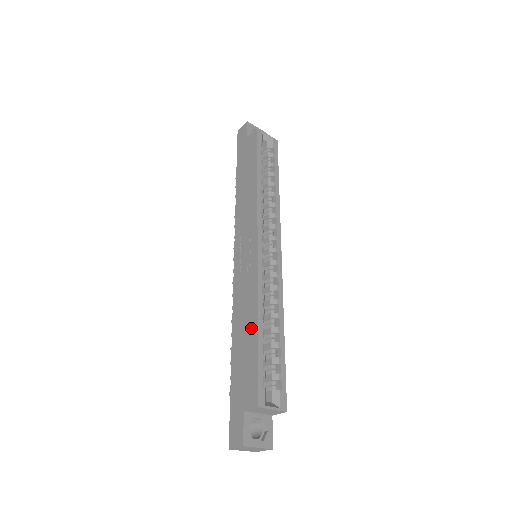
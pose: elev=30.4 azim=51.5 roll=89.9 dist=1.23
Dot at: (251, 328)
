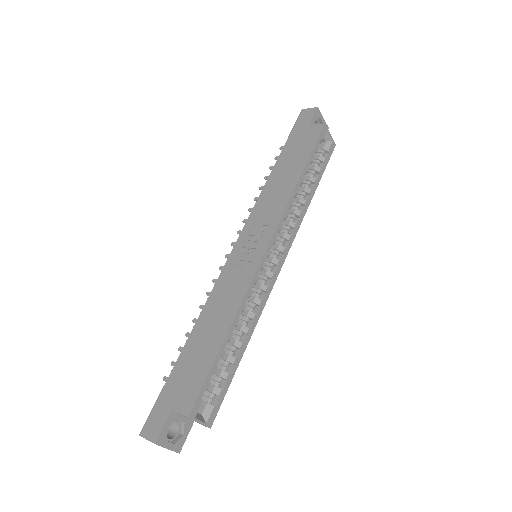
Dot at: (218, 333)
